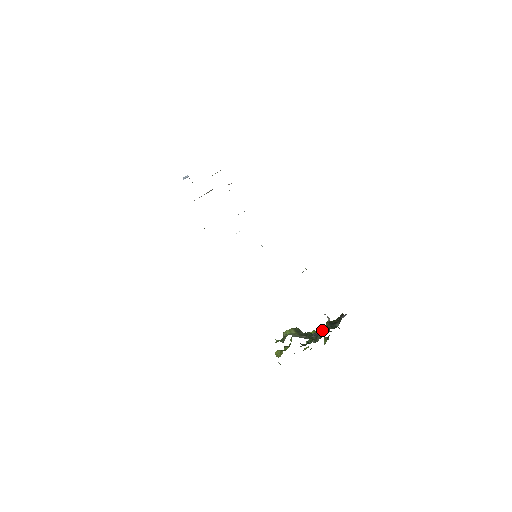
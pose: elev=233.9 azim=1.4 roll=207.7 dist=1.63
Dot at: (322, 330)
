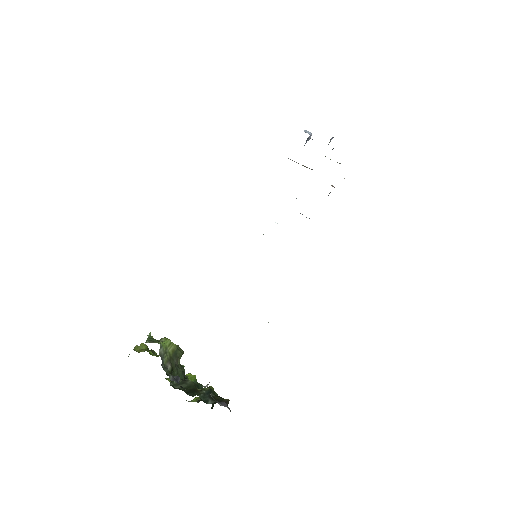
Dot at: (194, 385)
